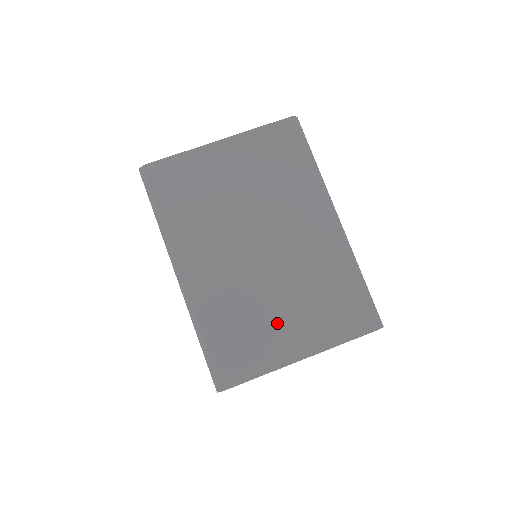
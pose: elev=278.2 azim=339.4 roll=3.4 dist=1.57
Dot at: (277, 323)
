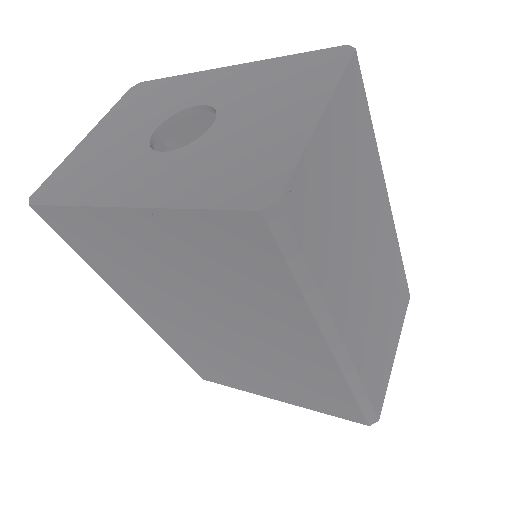
Dot at: (248, 376)
